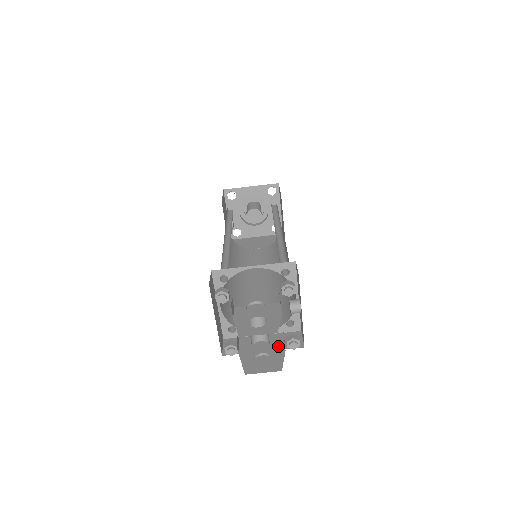
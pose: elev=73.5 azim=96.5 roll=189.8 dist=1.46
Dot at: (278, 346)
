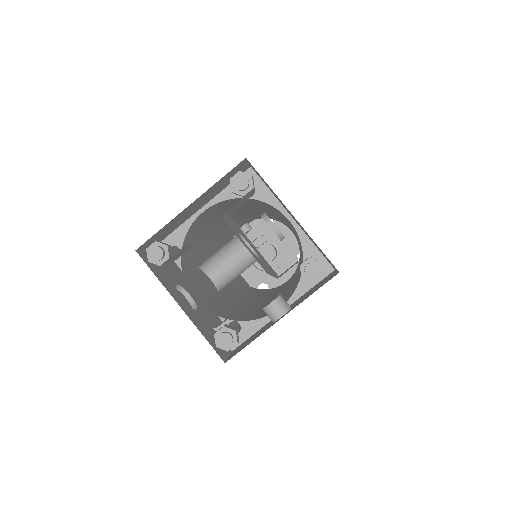
Dot at: (212, 315)
